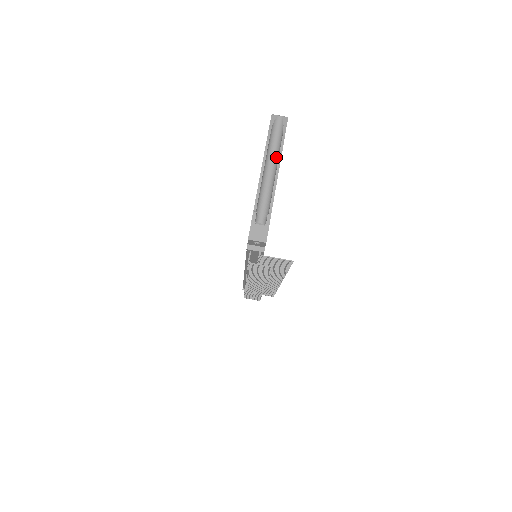
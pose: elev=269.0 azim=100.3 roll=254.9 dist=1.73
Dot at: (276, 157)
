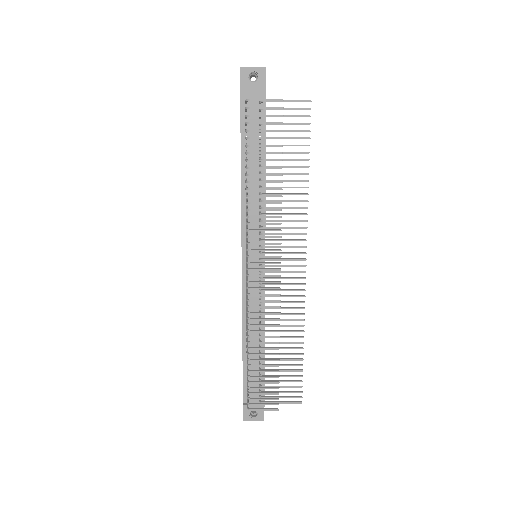
Dot at: occluded
